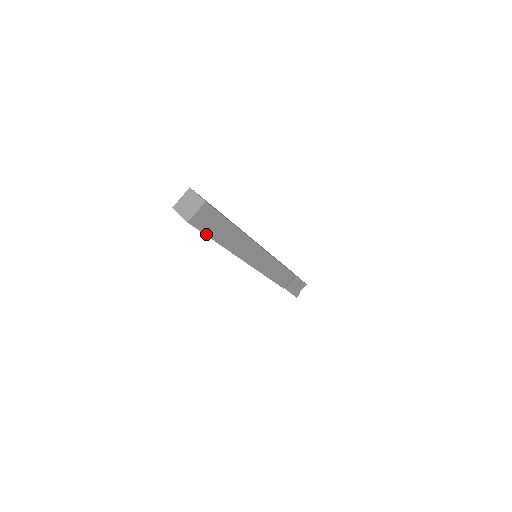
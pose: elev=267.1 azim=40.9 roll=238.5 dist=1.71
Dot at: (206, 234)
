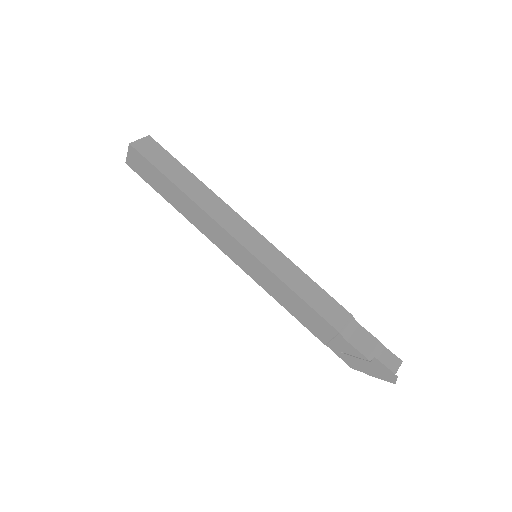
Dot at: (155, 166)
